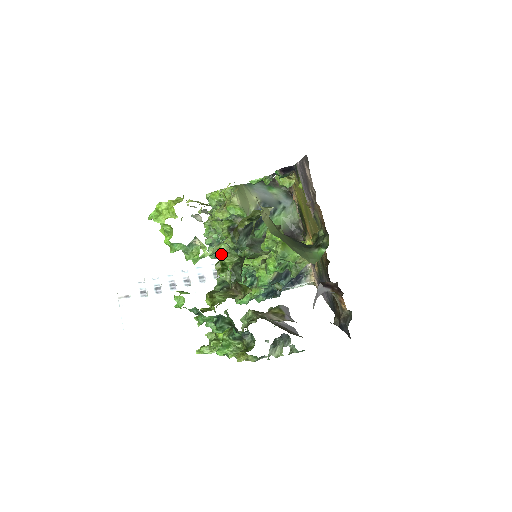
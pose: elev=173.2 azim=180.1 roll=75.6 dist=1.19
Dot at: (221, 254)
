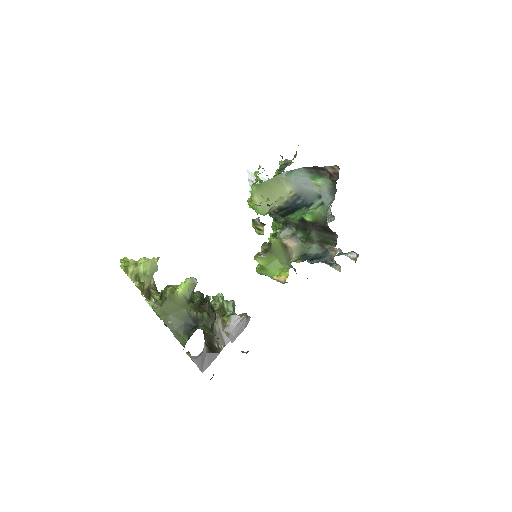
Dot at: occluded
